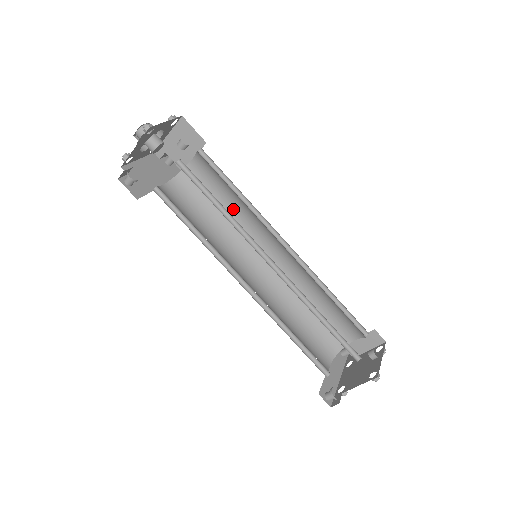
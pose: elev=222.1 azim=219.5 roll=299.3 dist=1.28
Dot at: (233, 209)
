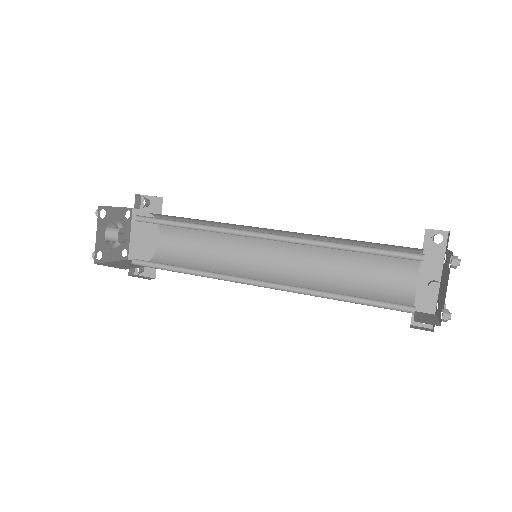
Dot at: (208, 221)
